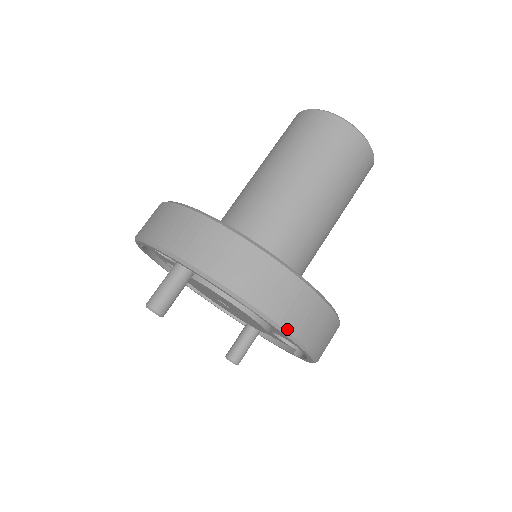
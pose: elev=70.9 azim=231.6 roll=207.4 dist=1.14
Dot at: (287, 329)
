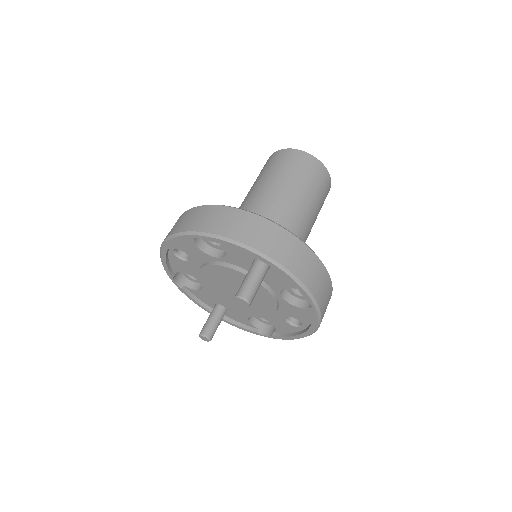
Dot at: occluded
